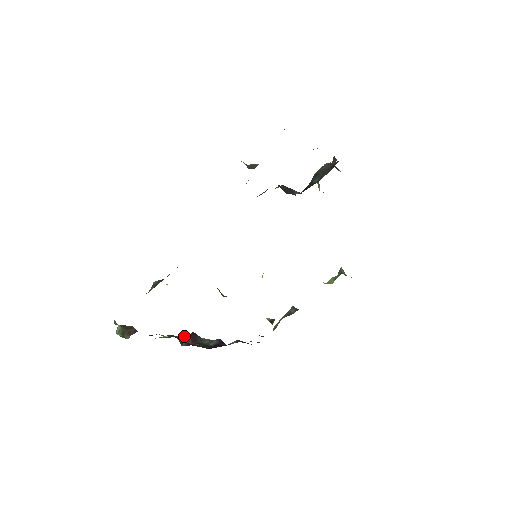
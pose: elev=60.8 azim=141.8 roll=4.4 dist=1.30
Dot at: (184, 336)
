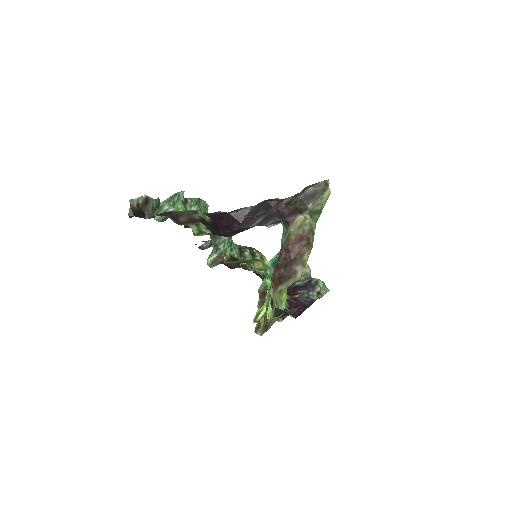
Dot at: occluded
